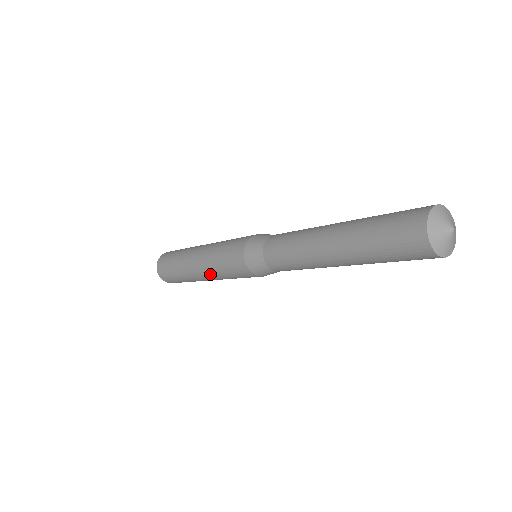
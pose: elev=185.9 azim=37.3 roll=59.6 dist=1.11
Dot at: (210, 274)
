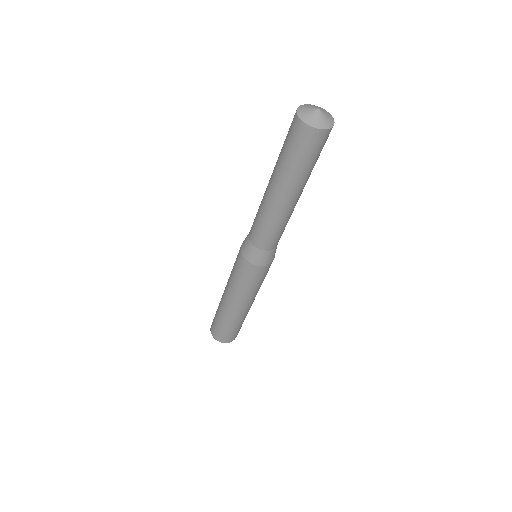
Dot at: (238, 298)
